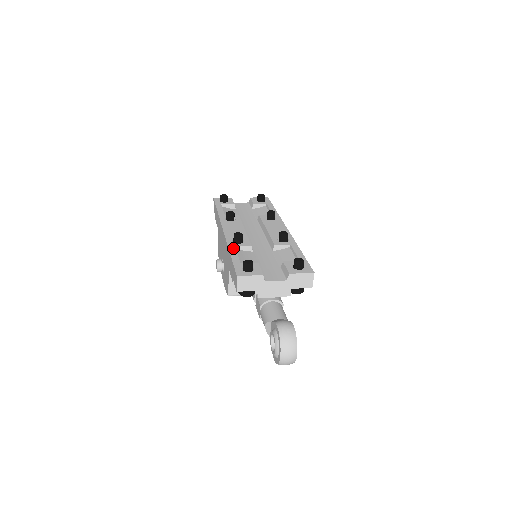
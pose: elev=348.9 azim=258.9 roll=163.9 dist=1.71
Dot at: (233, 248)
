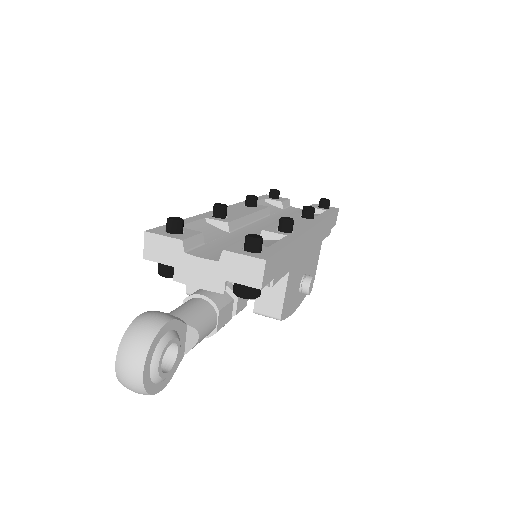
Dot at: (199, 217)
